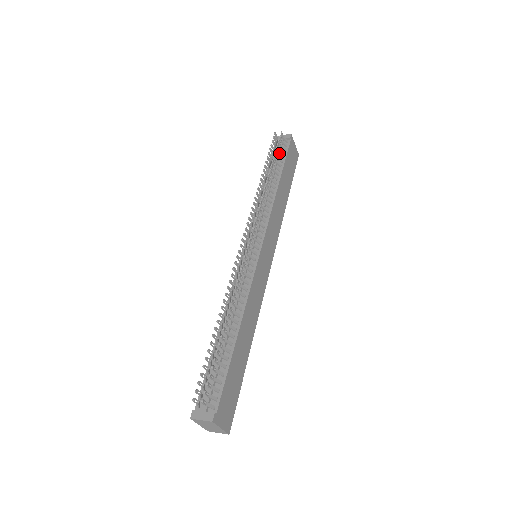
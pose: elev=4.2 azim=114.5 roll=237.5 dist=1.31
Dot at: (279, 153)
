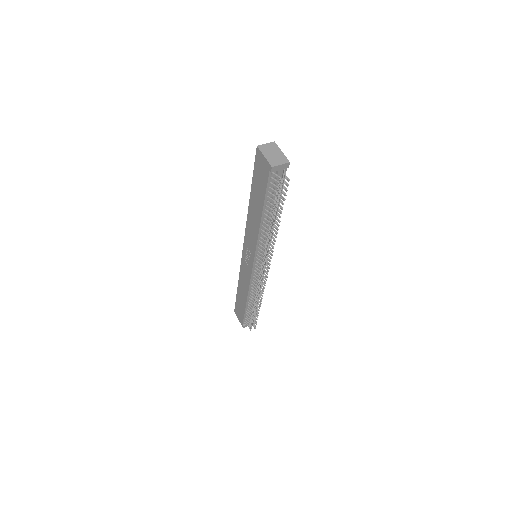
Dot at: (281, 195)
